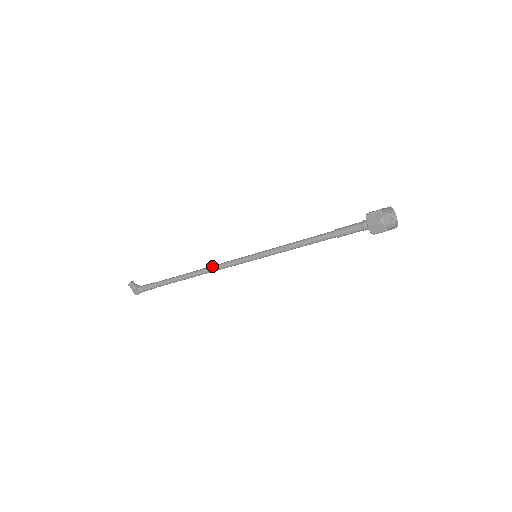
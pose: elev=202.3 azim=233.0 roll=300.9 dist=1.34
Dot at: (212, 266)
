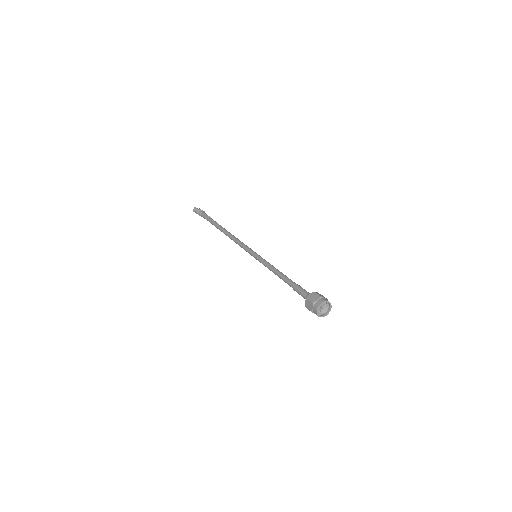
Dot at: (234, 240)
